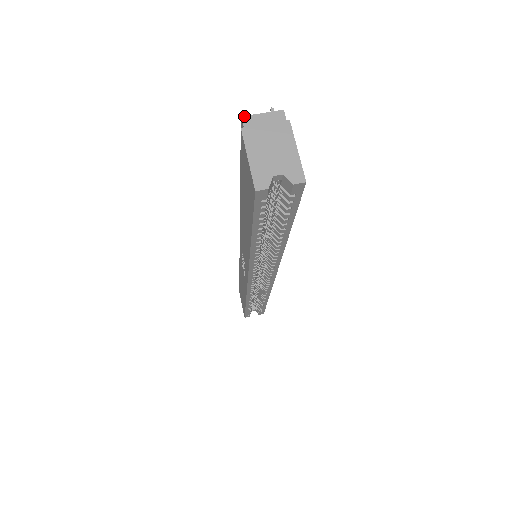
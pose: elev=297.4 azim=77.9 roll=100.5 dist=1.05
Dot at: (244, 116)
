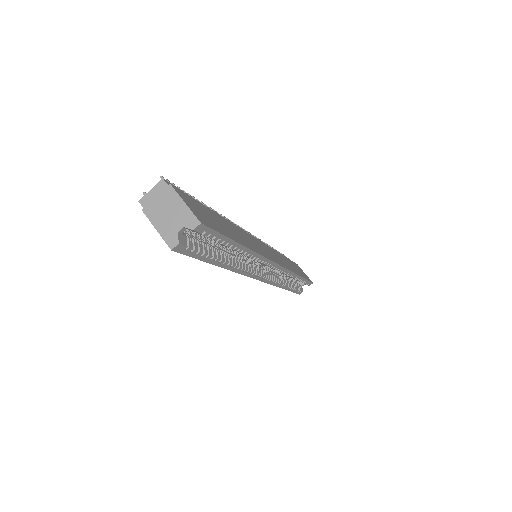
Dot at: (140, 200)
